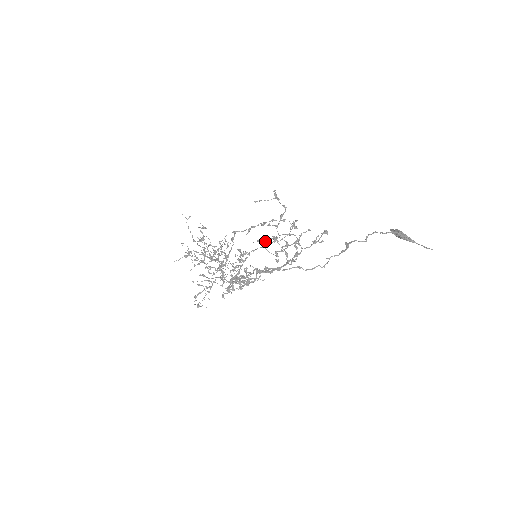
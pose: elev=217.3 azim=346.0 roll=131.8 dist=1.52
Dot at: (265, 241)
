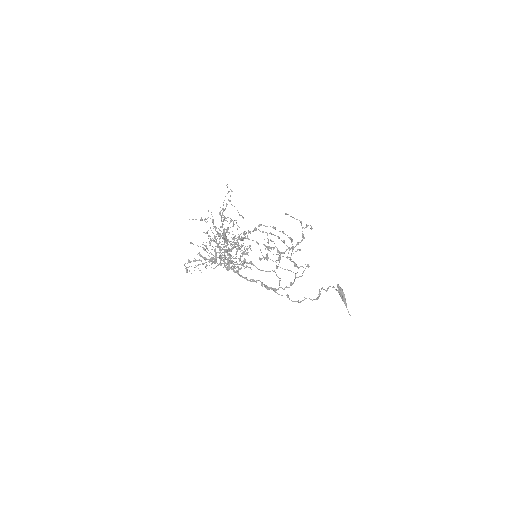
Dot at: (269, 247)
